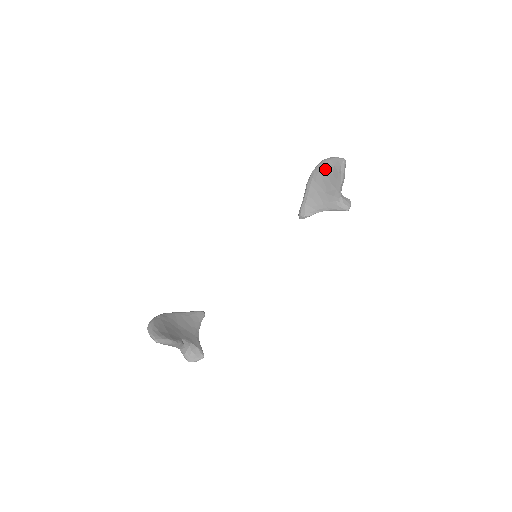
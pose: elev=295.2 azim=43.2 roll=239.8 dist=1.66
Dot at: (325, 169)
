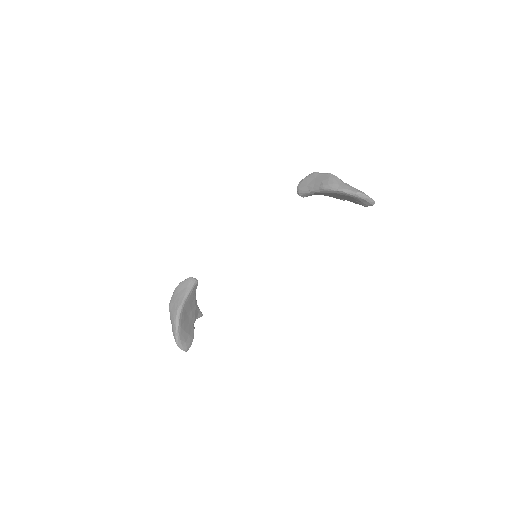
Dot at: (352, 198)
